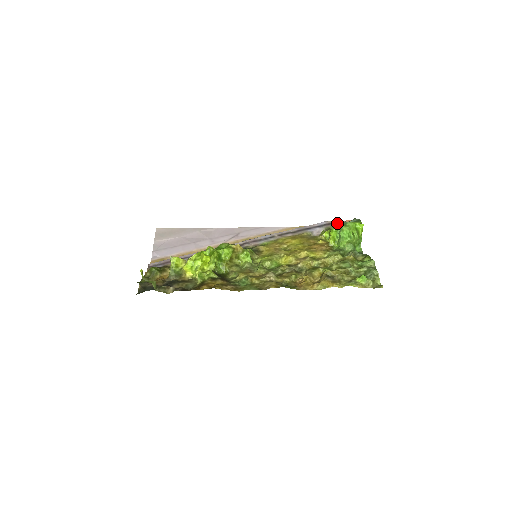
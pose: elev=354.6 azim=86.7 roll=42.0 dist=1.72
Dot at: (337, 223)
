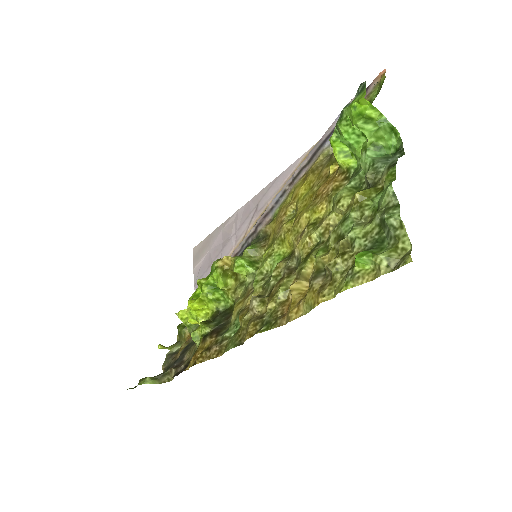
Dot at: occluded
